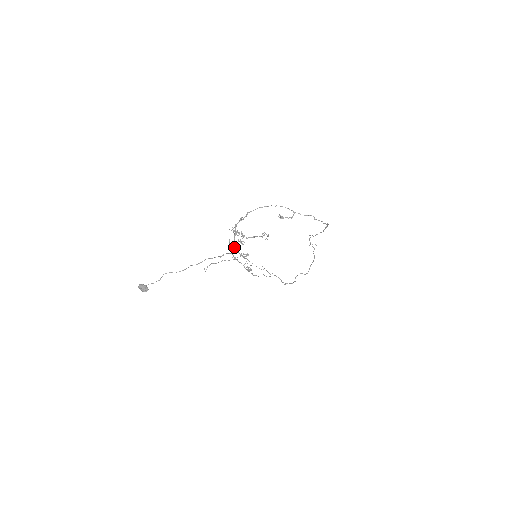
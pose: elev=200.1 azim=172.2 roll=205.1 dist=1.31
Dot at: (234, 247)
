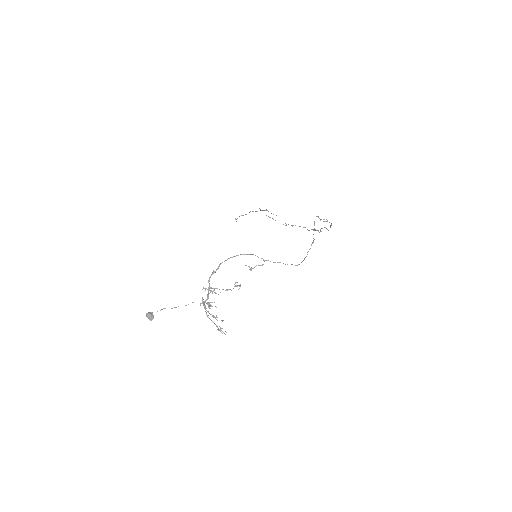
Dot at: (205, 309)
